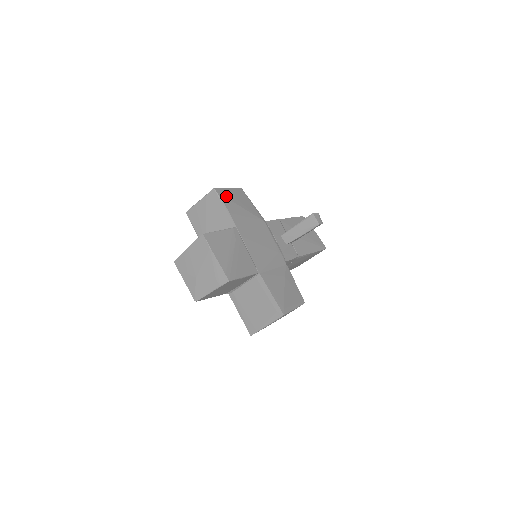
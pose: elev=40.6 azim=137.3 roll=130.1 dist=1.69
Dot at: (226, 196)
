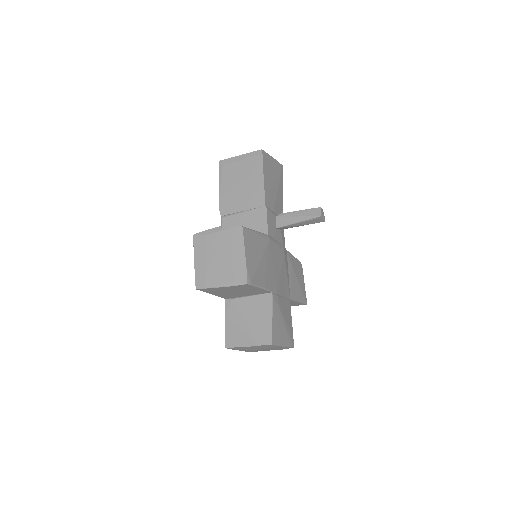
Dot at: (253, 272)
